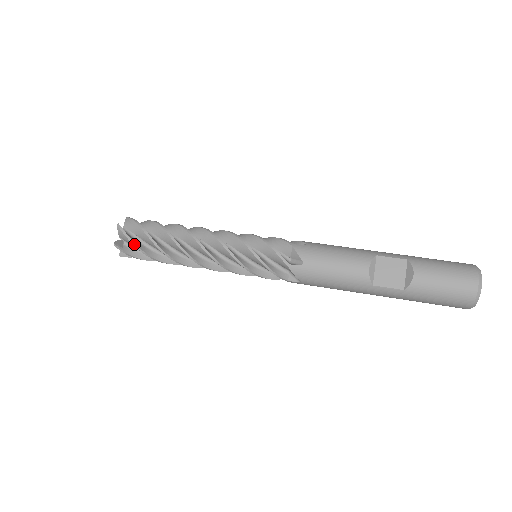
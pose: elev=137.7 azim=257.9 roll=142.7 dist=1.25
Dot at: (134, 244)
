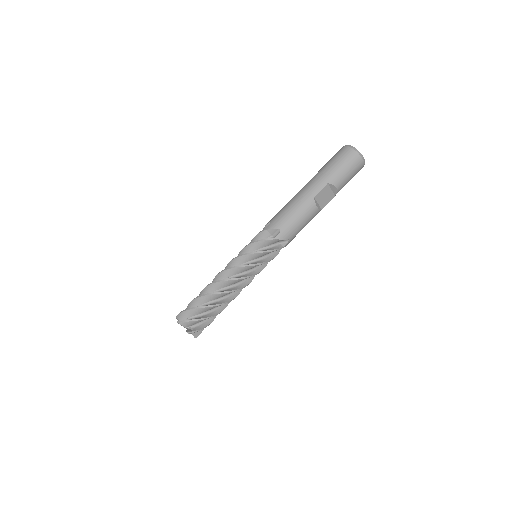
Dot at: occluded
